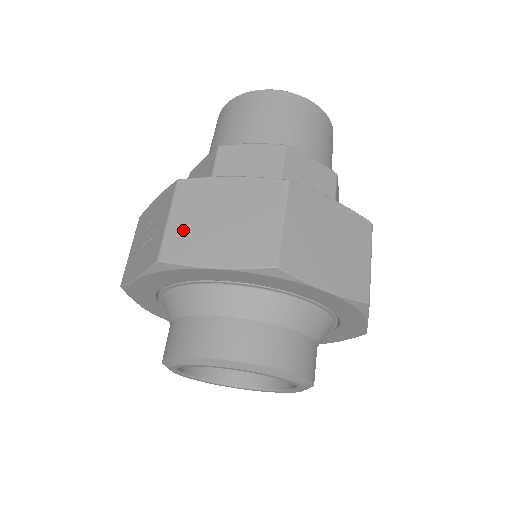
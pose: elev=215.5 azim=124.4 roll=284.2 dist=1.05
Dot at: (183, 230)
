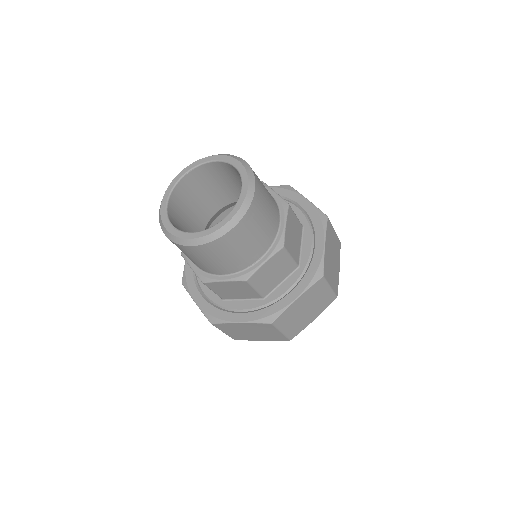
Dot at: occluded
